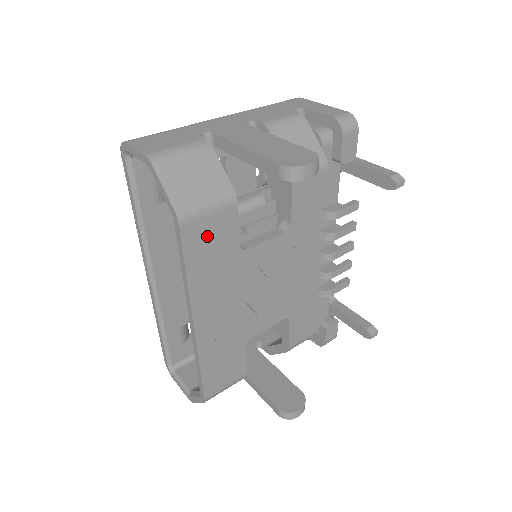
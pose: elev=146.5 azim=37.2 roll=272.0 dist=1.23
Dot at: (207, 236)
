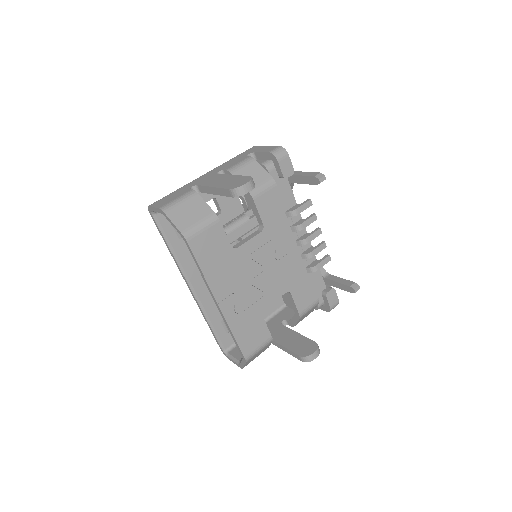
Dot at: (207, 244)
